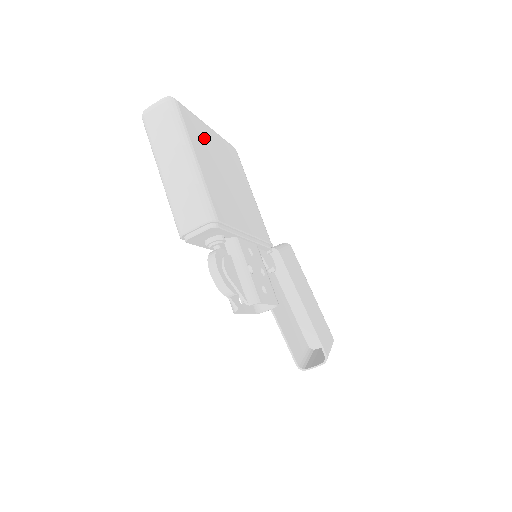
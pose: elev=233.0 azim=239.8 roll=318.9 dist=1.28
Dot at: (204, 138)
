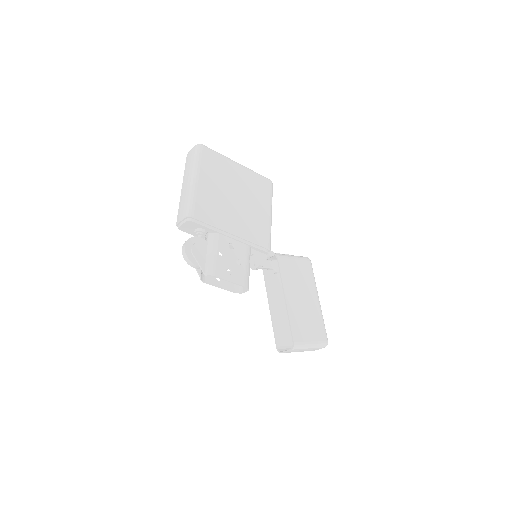
Dot at: (222, 170)
